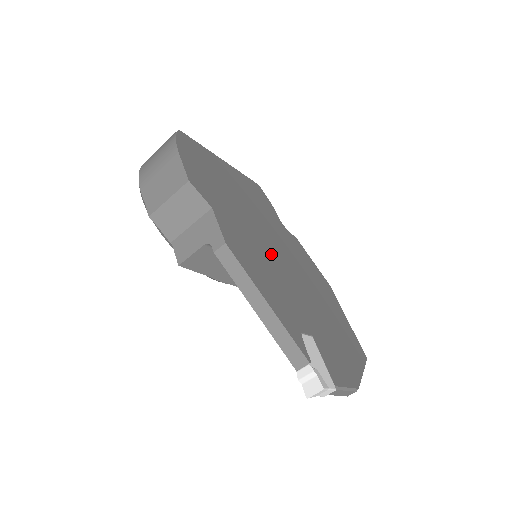
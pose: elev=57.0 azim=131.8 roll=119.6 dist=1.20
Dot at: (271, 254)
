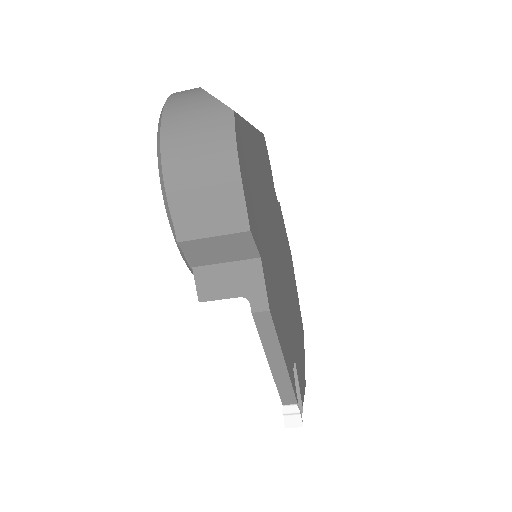
Dot at: (279, 270)
